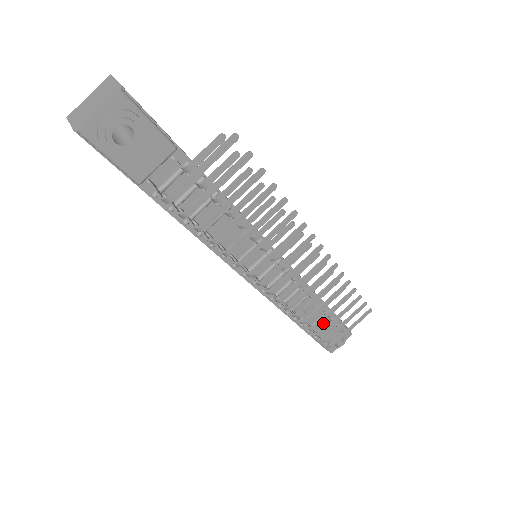
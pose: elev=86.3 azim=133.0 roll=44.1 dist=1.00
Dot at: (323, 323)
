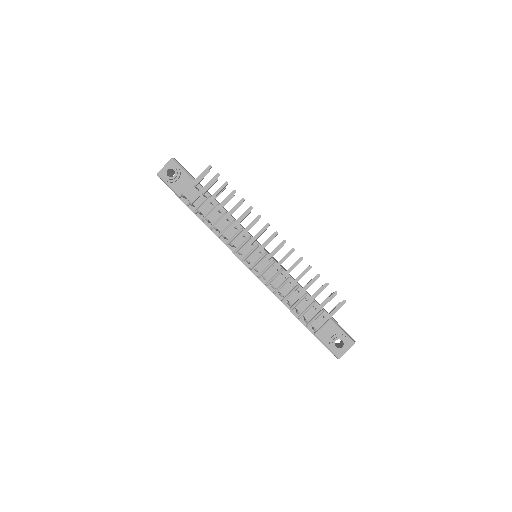
Dot at: occluded
